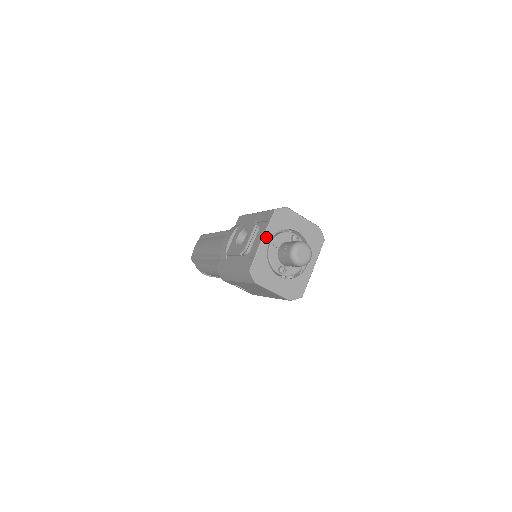
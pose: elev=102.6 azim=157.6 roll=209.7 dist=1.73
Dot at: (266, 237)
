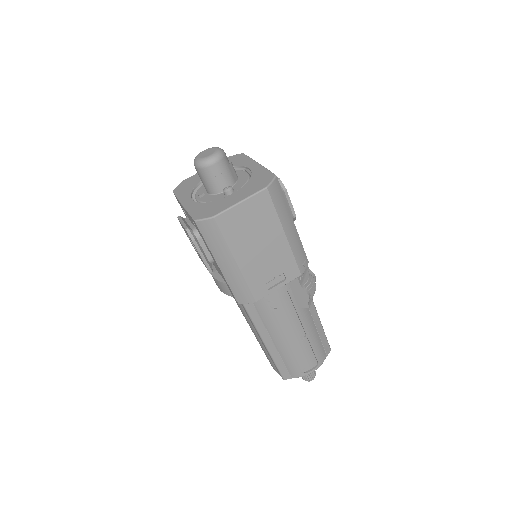
Dot at: (184, 201)
